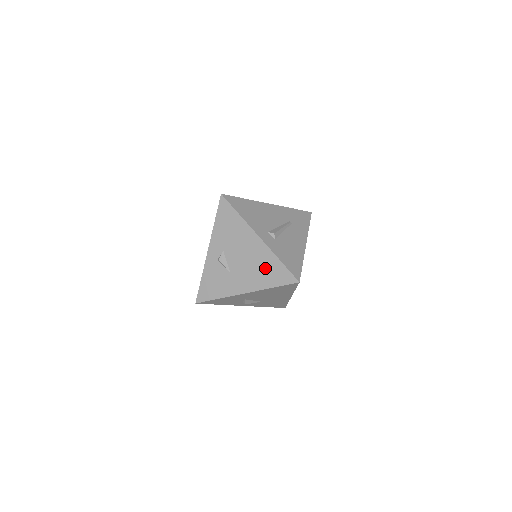
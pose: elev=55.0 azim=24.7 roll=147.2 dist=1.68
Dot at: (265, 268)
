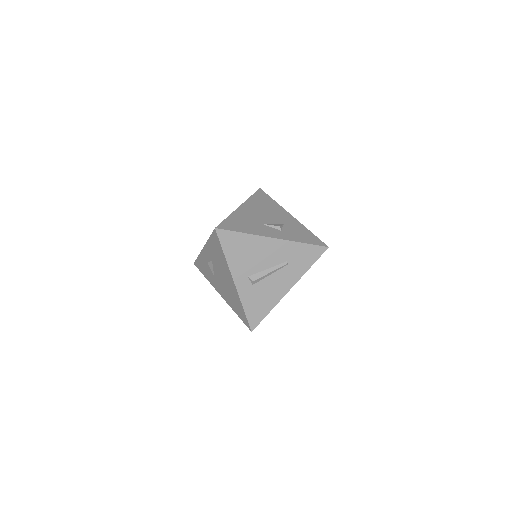
Dot at: (234, 301)
